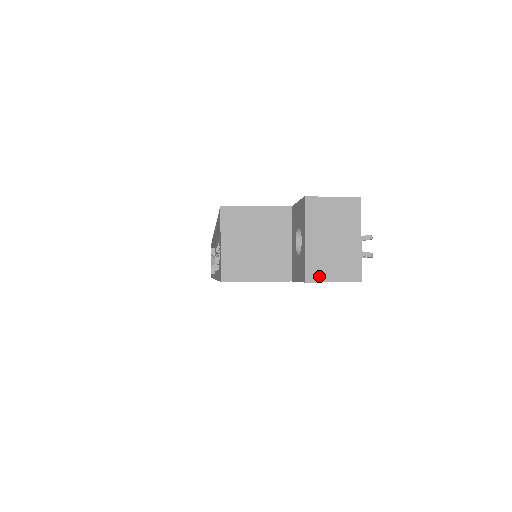
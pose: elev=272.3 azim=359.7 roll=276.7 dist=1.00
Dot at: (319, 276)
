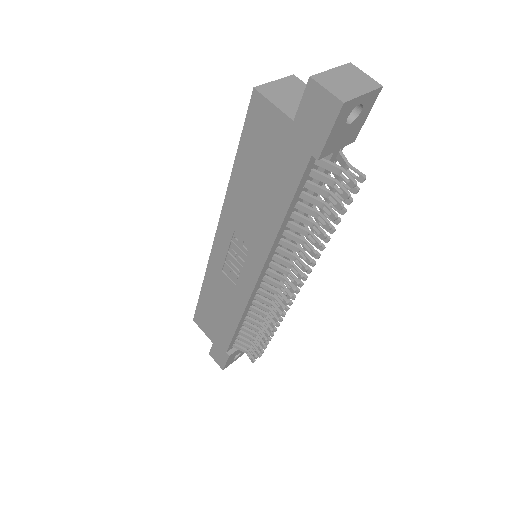
Dot at: (321, 81)
